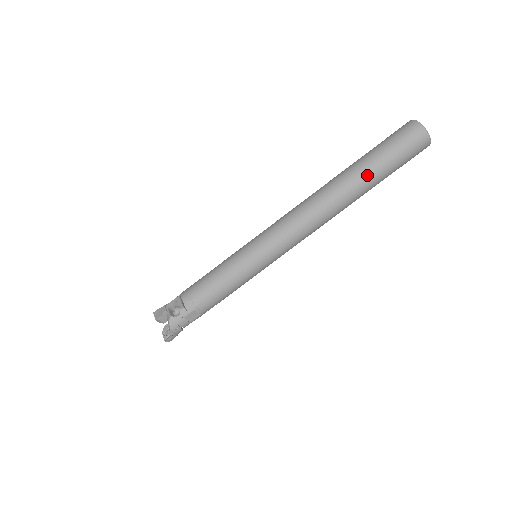
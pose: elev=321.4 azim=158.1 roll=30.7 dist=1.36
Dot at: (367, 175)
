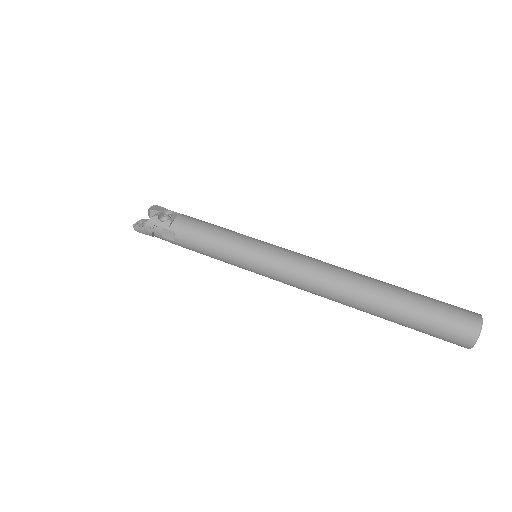
Dot at: (396, 304)
